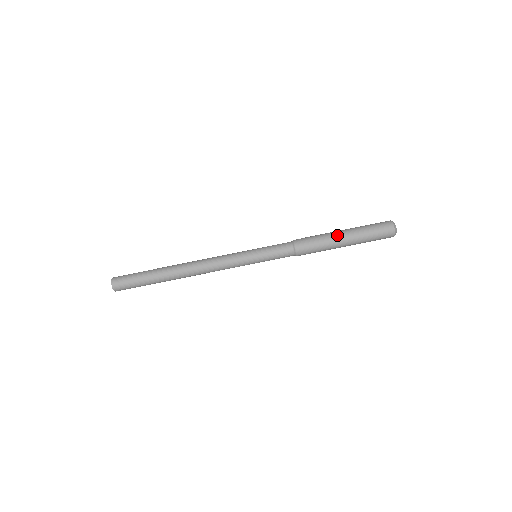
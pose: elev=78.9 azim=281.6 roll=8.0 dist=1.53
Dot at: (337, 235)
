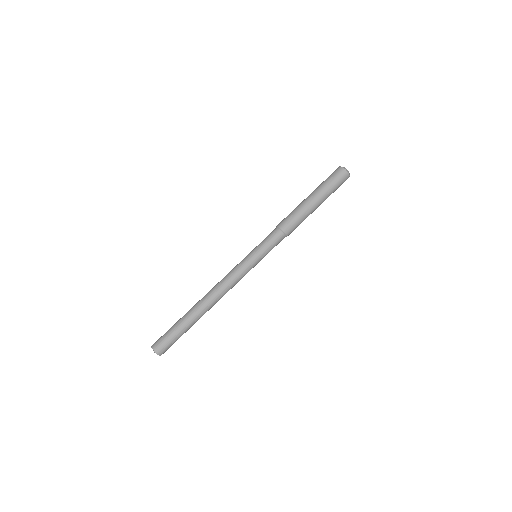
Dot at: (310, 203)
